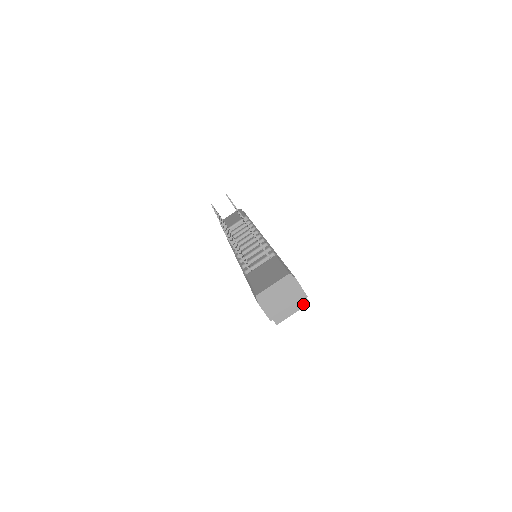
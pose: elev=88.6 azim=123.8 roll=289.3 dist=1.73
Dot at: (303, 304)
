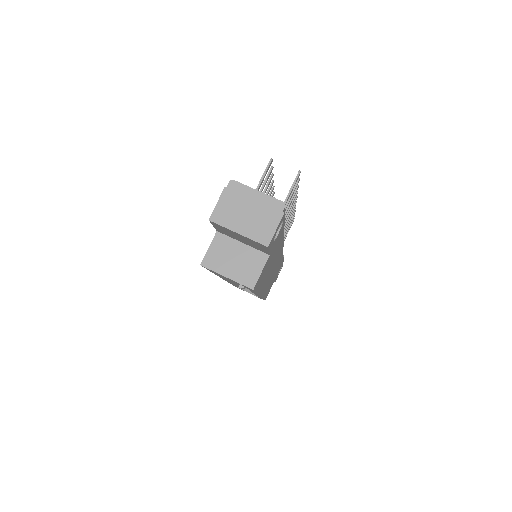
Dot at: (246, 282)
